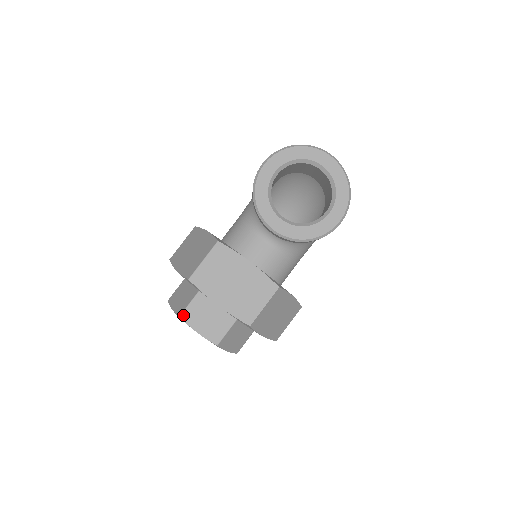
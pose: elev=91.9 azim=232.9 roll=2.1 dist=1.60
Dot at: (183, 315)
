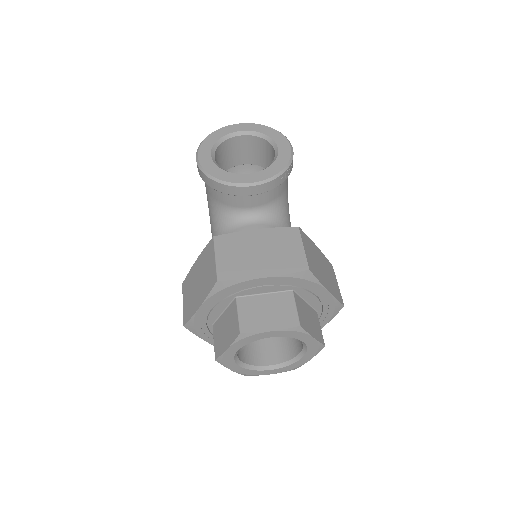
Dot at: (242, 329)
